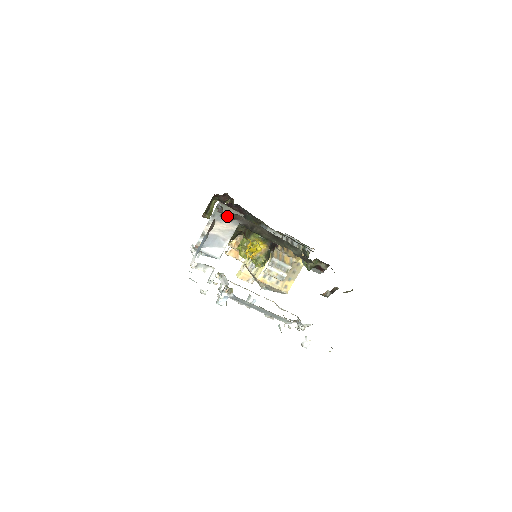
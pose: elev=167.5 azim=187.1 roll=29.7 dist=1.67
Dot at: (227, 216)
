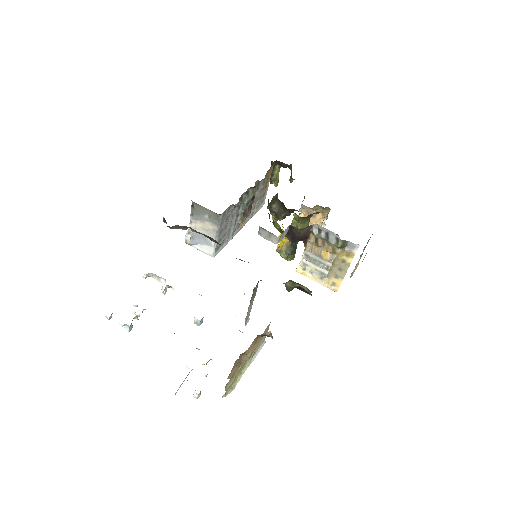
Dot at: (173, 227)
